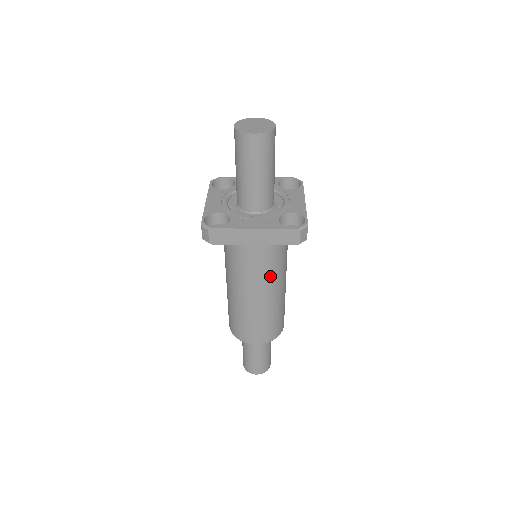
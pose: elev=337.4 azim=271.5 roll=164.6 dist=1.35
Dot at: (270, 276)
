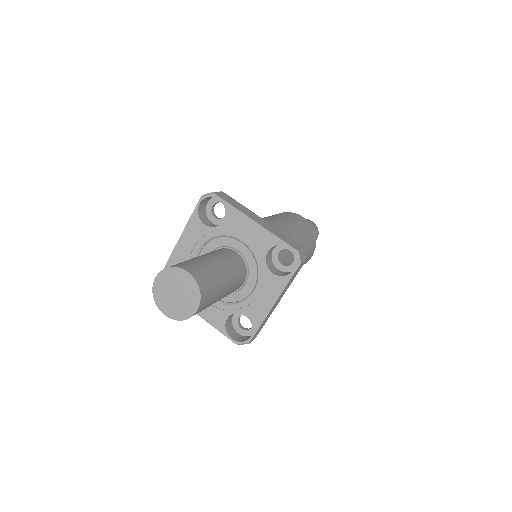
Dot at: occluded
